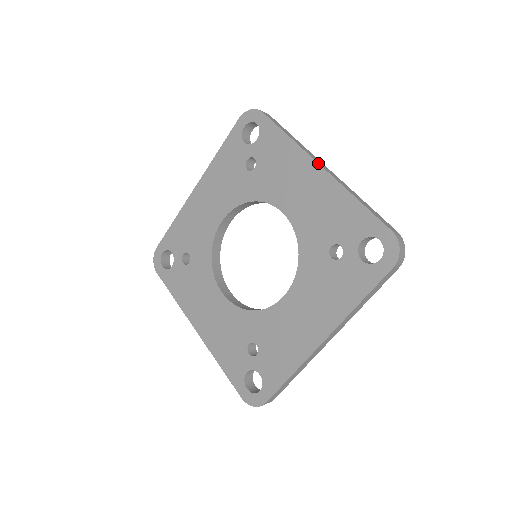
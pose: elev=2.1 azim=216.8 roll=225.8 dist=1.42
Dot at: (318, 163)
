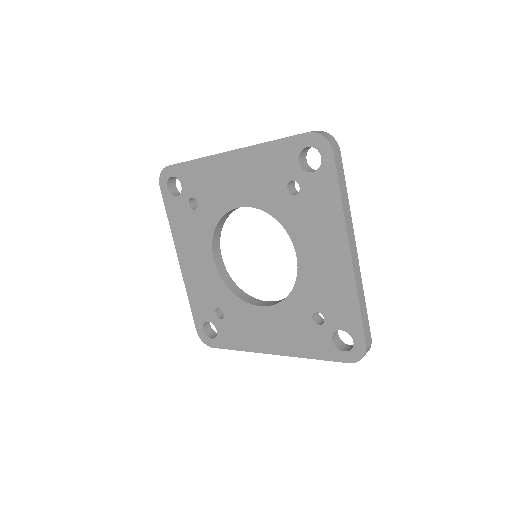
Dot at: (226, 152)
